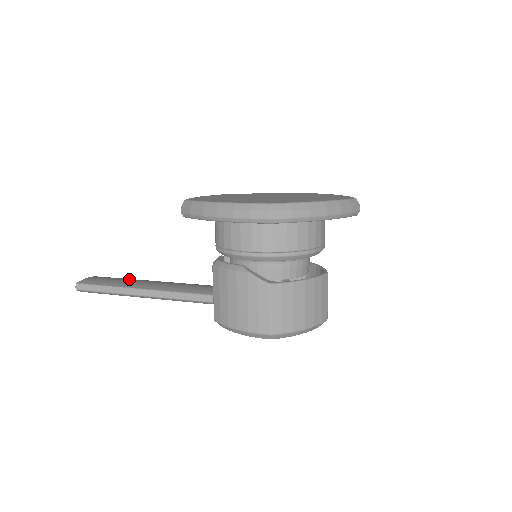
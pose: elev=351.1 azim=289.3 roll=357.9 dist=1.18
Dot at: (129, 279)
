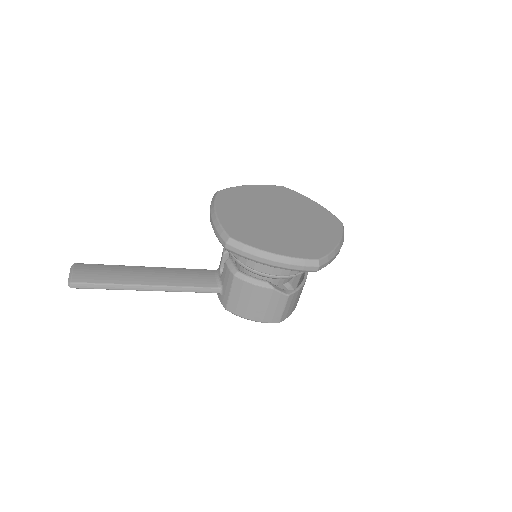
Dot at: (120, 268)
